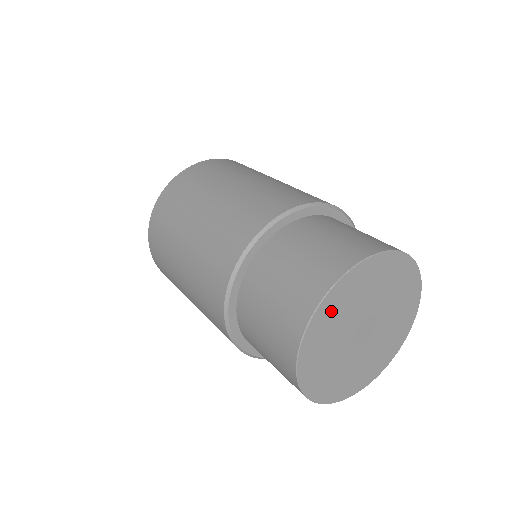
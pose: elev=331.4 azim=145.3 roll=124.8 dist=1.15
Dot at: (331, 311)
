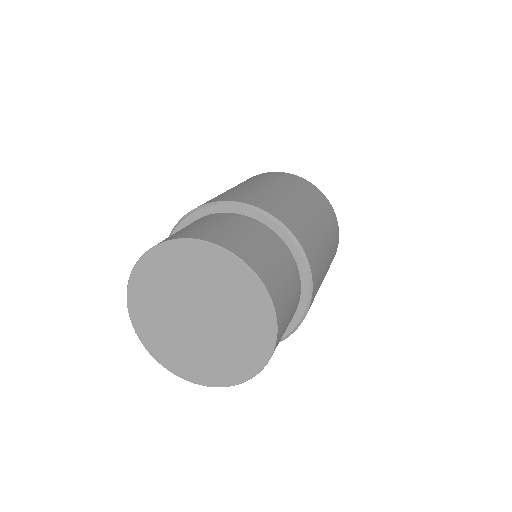
Dot at: (144, 315)
